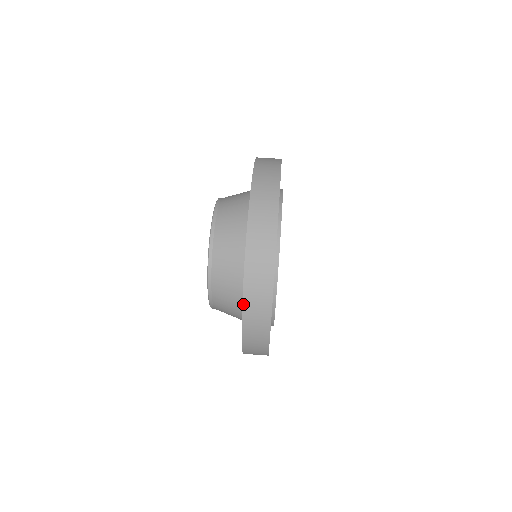
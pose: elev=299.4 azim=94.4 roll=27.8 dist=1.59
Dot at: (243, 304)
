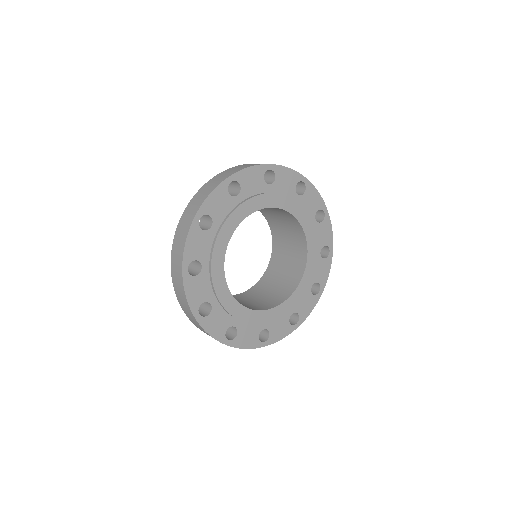
Dot at: (171, 257)
